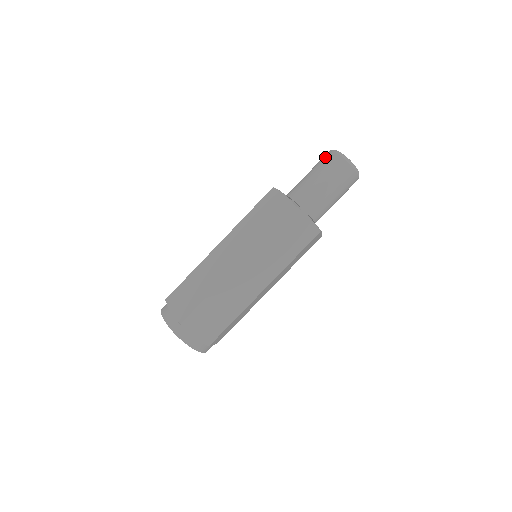
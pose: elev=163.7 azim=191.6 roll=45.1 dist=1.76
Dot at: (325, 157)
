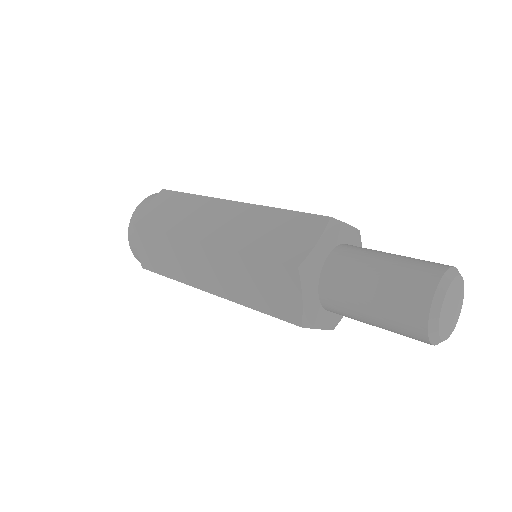
Dot at: (427, 266)
